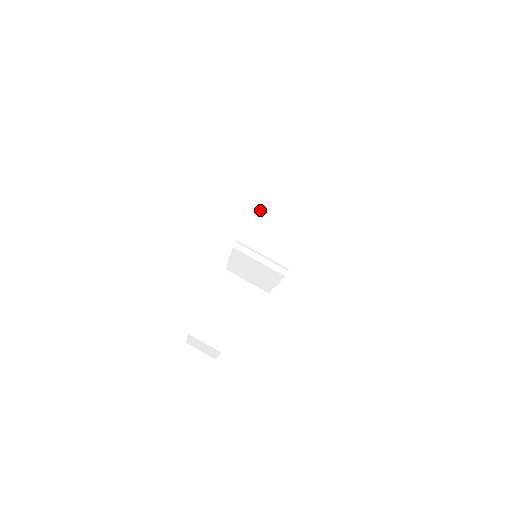
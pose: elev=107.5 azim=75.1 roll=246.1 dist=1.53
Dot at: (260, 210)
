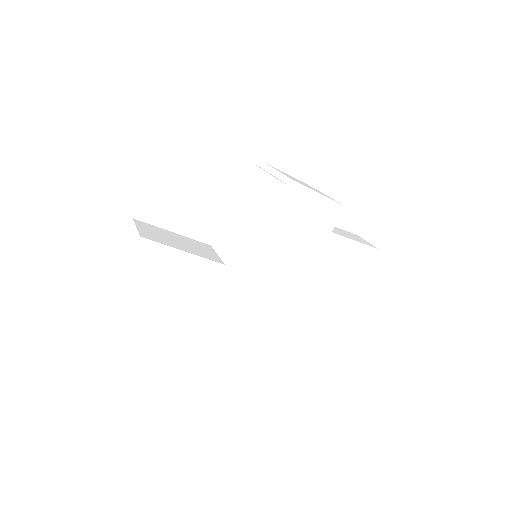
Dot at: (299, 180)
